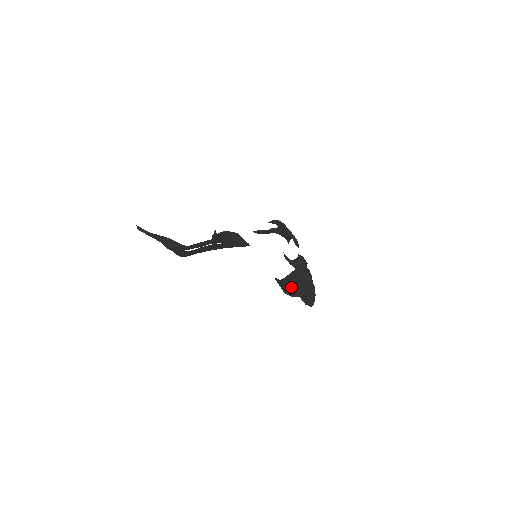
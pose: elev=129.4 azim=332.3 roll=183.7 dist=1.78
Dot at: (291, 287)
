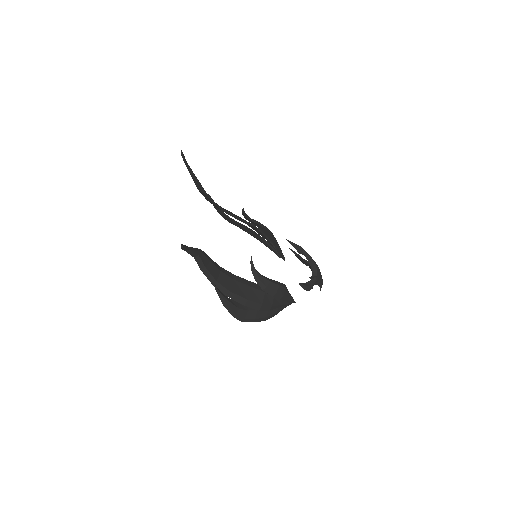
Dot at: (223, 280)
